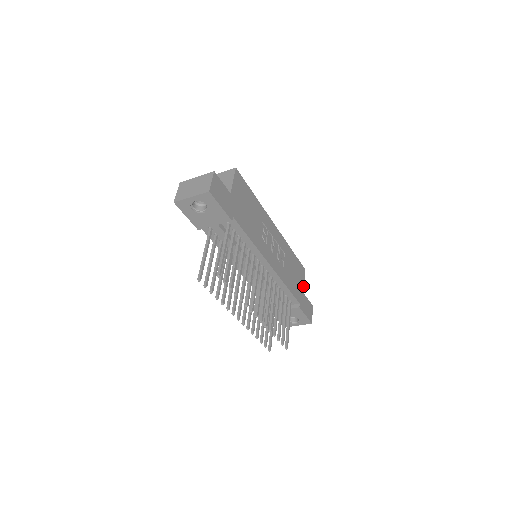
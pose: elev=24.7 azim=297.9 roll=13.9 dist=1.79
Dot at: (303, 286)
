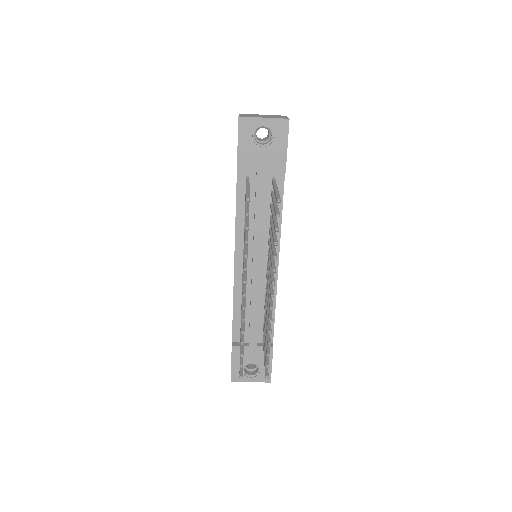
Dot at: occluded
